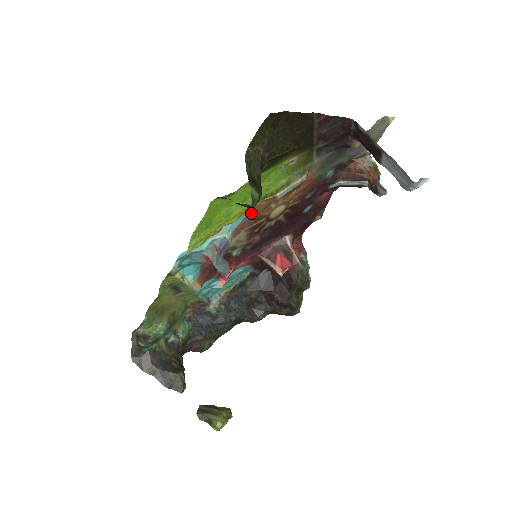
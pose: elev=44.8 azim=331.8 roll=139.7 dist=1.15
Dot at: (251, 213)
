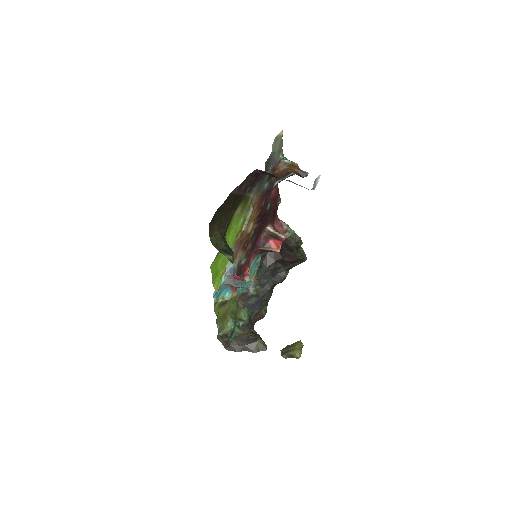
Dot at: (236, 245)
